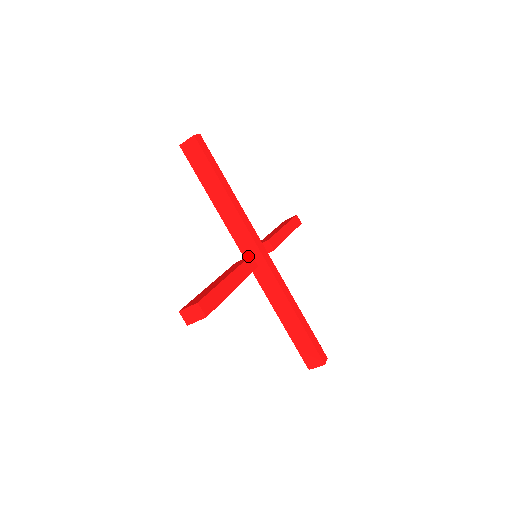
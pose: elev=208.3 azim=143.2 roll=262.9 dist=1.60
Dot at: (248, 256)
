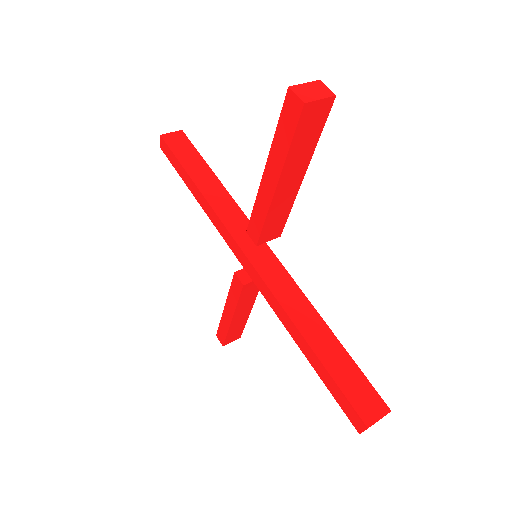
Dot at: occluded
